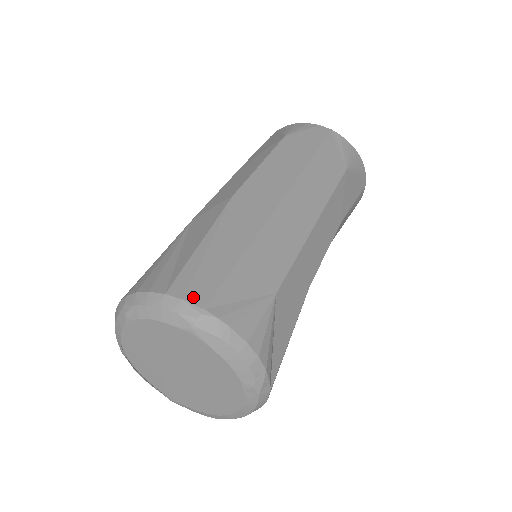
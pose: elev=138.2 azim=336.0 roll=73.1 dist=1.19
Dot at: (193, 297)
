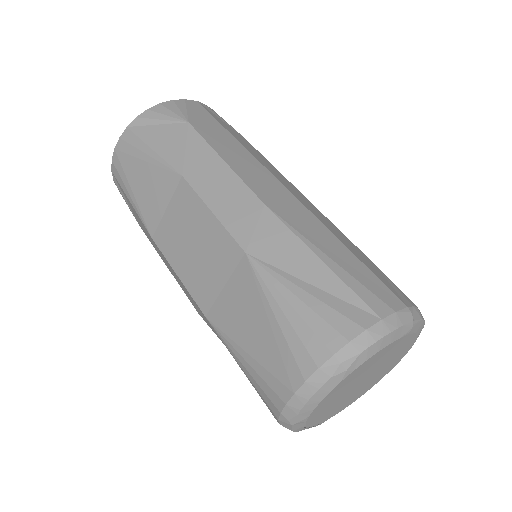
Dot at: (394, 305)
